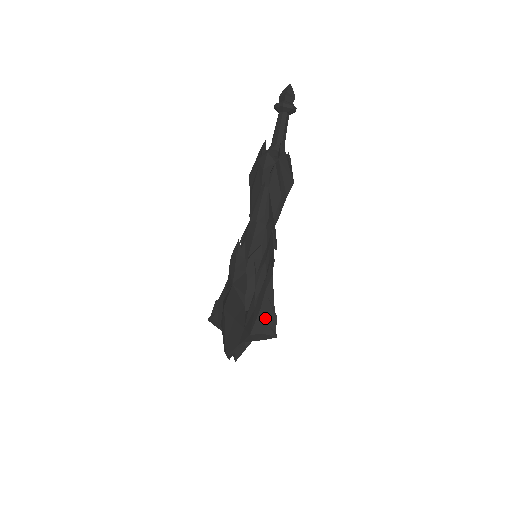
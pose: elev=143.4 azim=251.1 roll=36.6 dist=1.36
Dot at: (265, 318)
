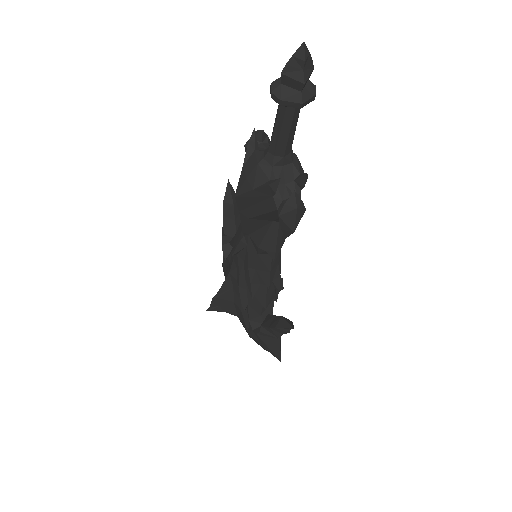
Dot at: occluded
